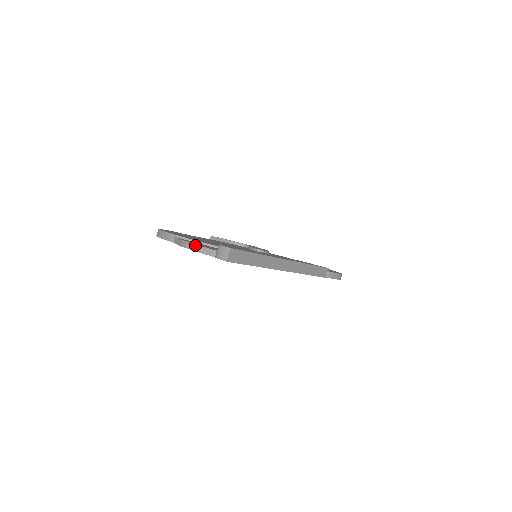
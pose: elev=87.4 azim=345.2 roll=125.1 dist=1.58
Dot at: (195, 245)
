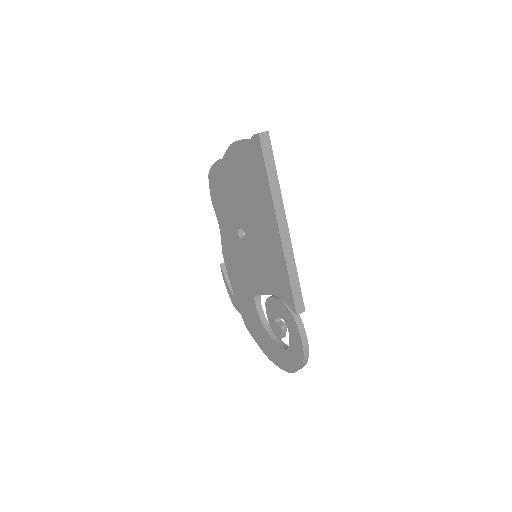
Dot at: (242, 139)
